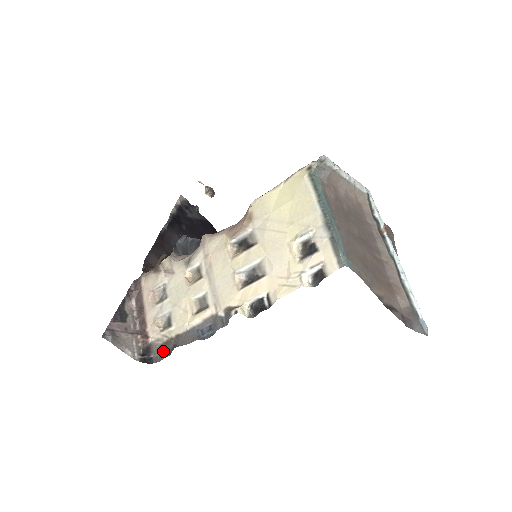
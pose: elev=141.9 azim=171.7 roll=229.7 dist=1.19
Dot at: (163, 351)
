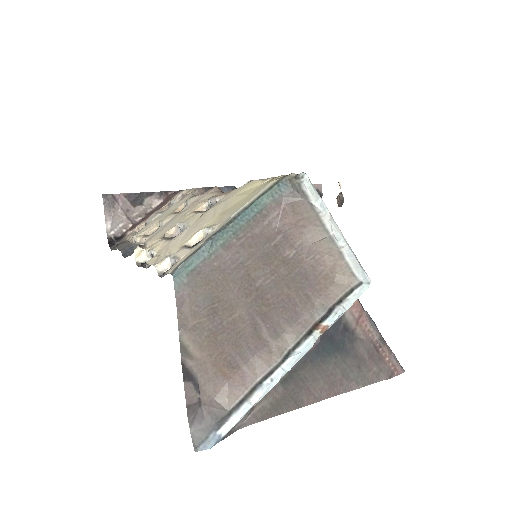
Dot at: occluded
